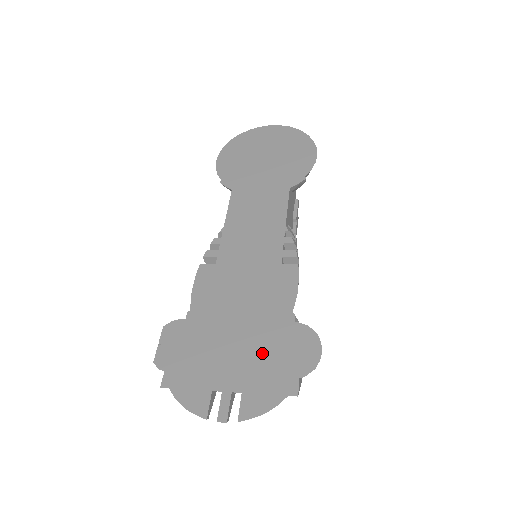
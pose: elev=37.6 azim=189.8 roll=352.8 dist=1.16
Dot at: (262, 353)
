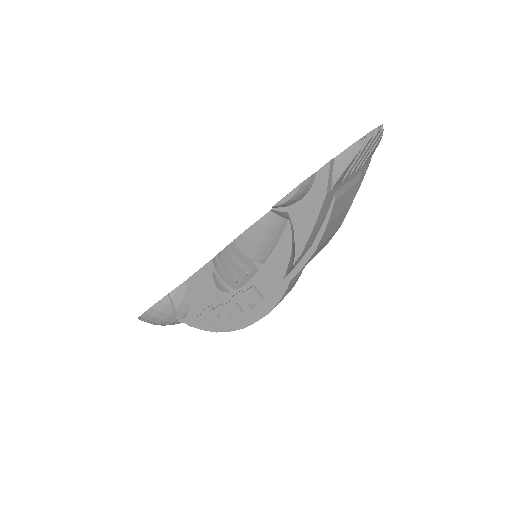
Dot at: occluded
